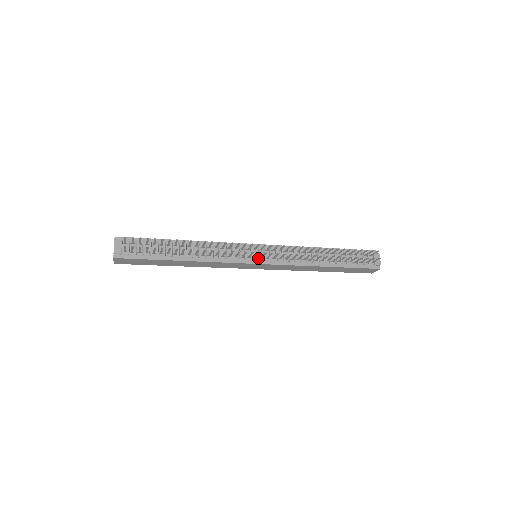
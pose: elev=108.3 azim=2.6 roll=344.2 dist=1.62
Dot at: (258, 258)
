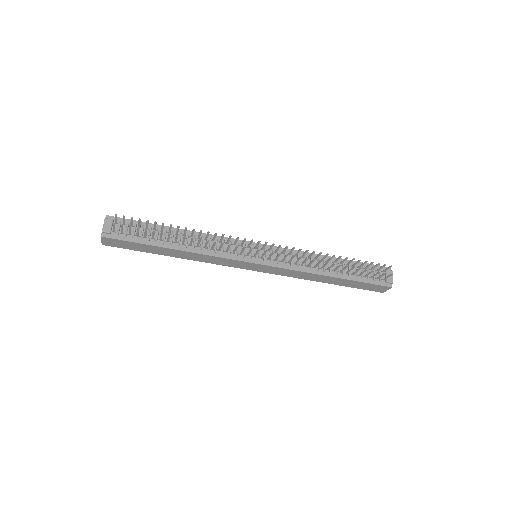
Dot at: (257, 257)
